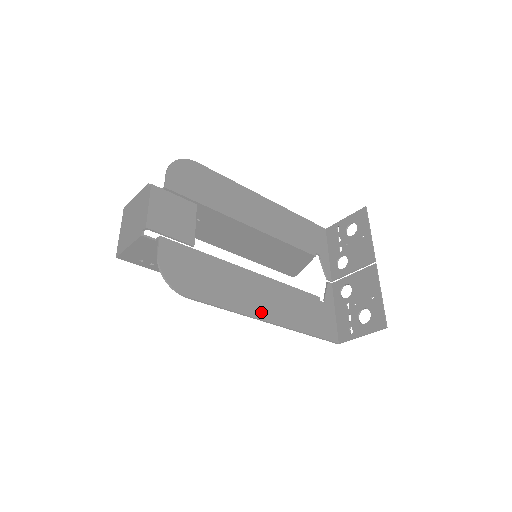
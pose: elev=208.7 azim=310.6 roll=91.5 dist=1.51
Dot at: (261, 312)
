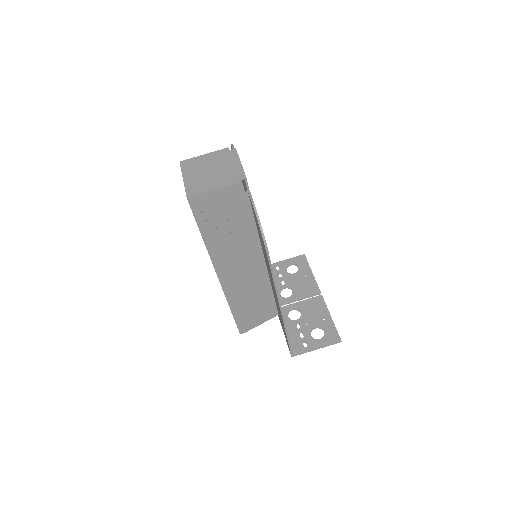
Dot at: occluded
